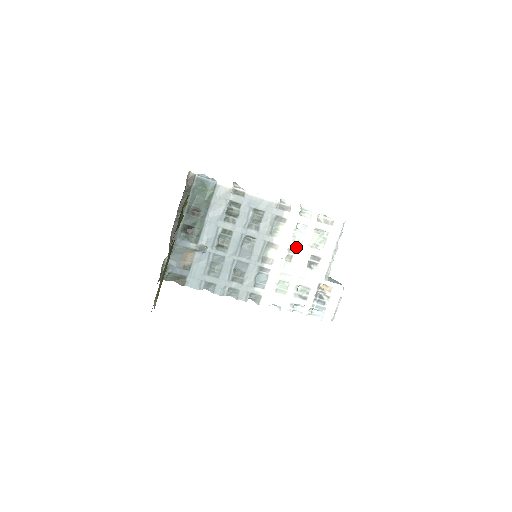
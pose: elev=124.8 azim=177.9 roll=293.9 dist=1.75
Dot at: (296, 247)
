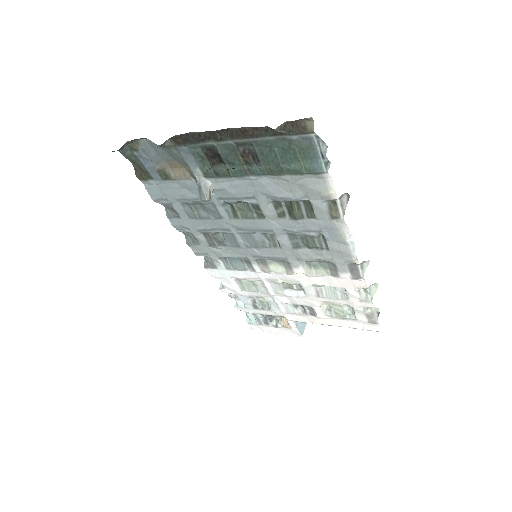
Dot at: (308, 292)
